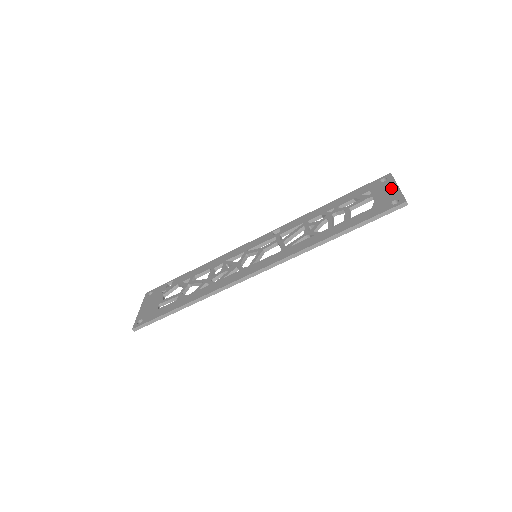
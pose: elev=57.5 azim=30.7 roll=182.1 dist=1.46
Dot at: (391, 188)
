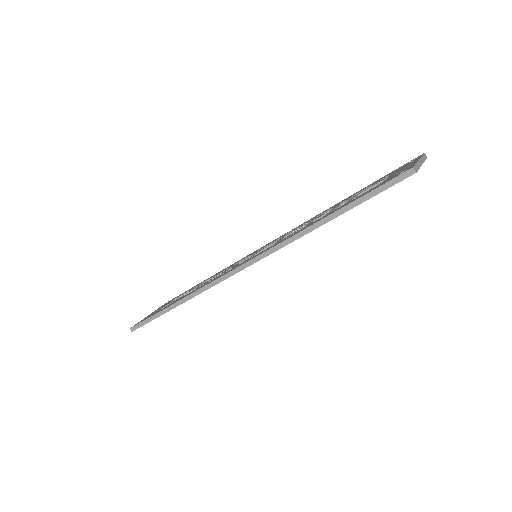
Dot at: (411, 163)
